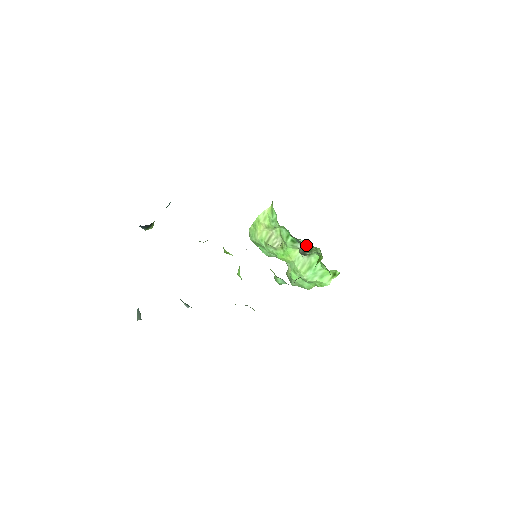
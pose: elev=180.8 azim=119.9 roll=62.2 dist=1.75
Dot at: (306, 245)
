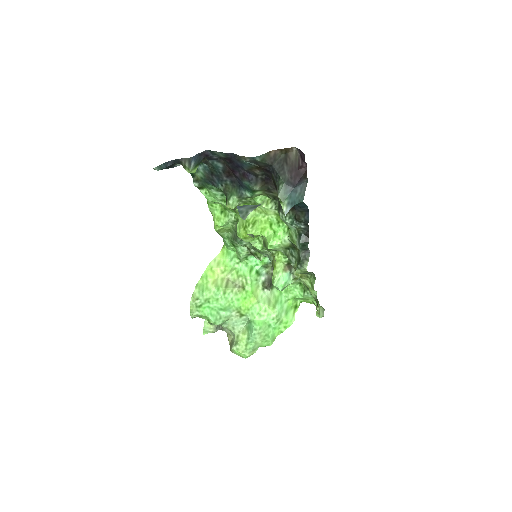
Dot at: (271, 272)
